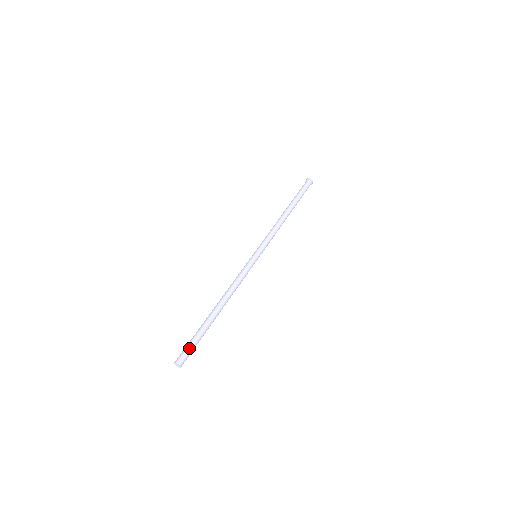
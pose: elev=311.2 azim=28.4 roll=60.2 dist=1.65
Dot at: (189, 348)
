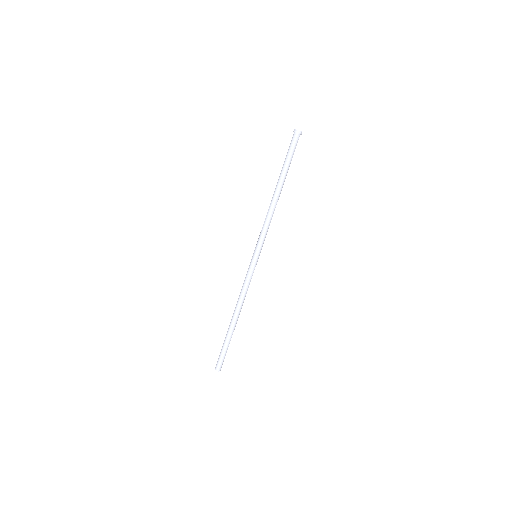
Dot at: (221, 358)
